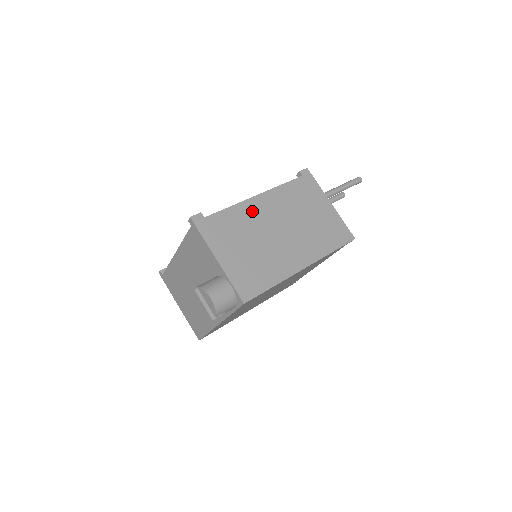
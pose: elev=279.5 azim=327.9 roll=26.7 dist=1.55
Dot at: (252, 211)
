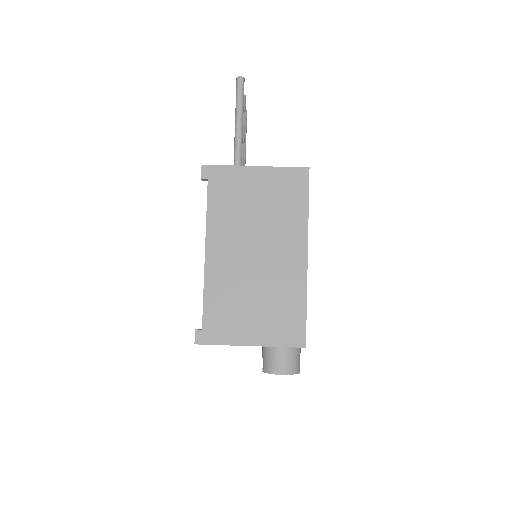
Dot at: (220, 272)
